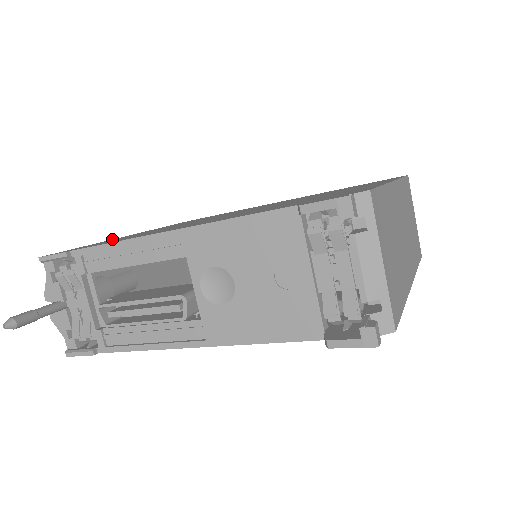
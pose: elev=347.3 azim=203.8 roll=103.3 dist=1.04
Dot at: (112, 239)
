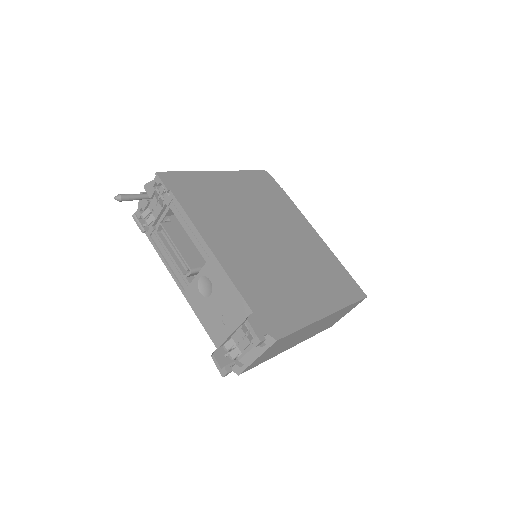
Dot at: (205, 171)
